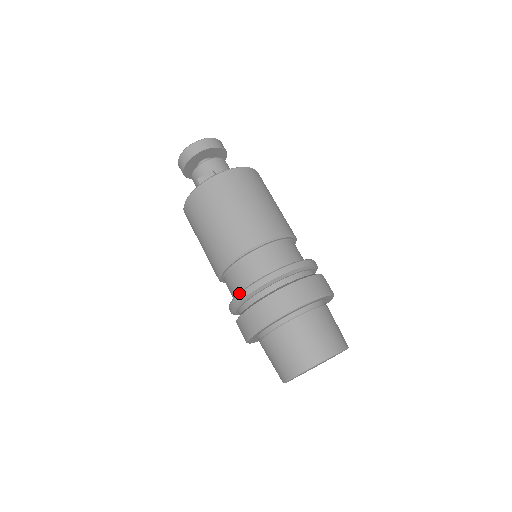
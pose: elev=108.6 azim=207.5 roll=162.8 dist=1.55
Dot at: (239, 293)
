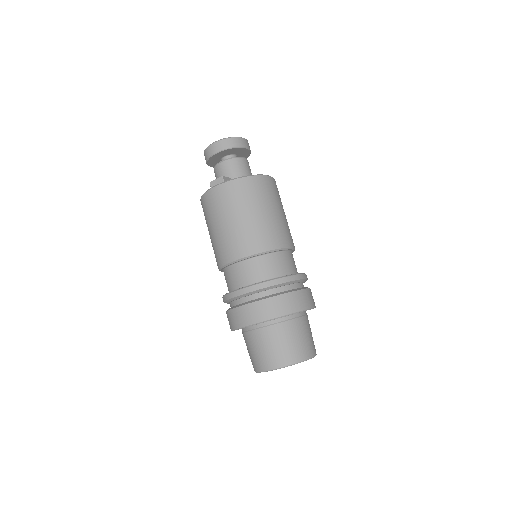
Dot at: (226, 294)
